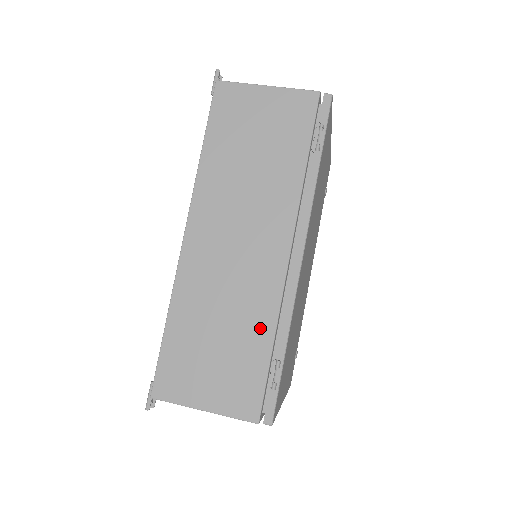
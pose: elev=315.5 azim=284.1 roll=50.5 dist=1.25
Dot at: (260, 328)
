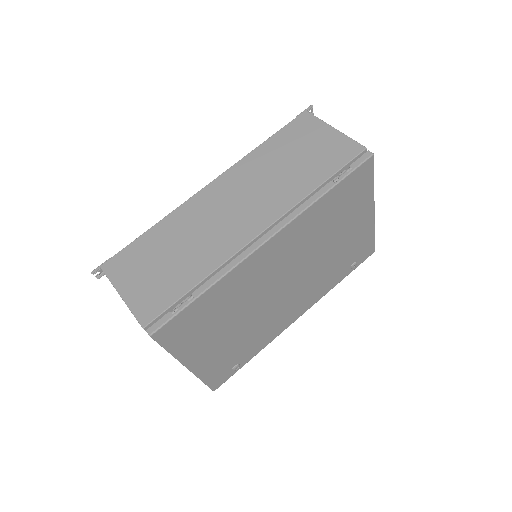
Dot at: (200, 268)
